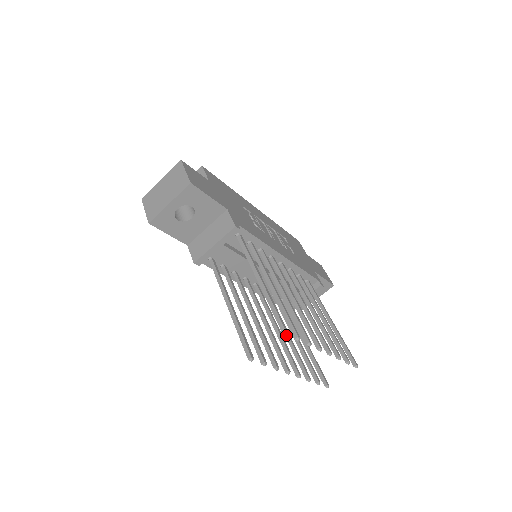
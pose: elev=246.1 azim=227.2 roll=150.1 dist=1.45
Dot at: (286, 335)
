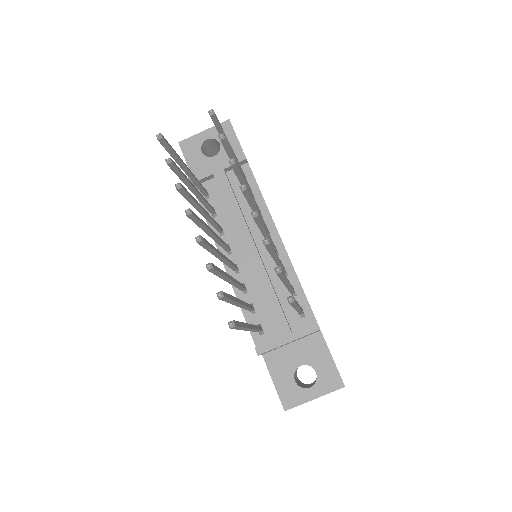
Dot at: occluded
